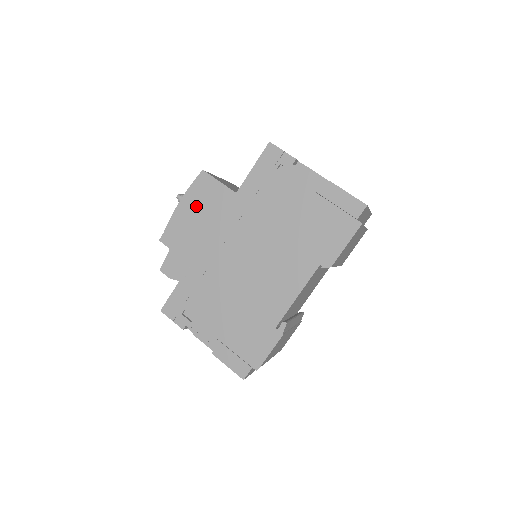
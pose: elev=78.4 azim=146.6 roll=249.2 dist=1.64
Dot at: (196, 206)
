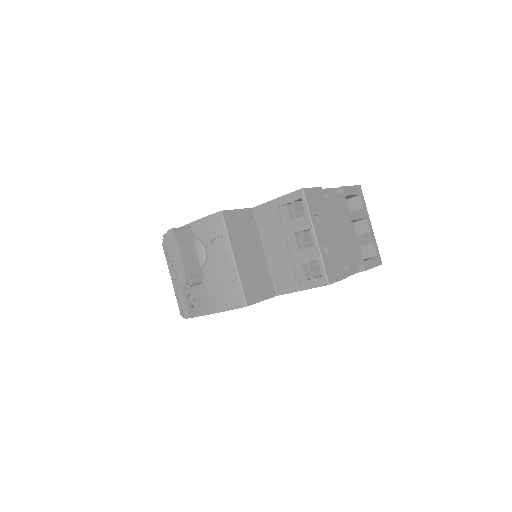
Dot at: occluded
